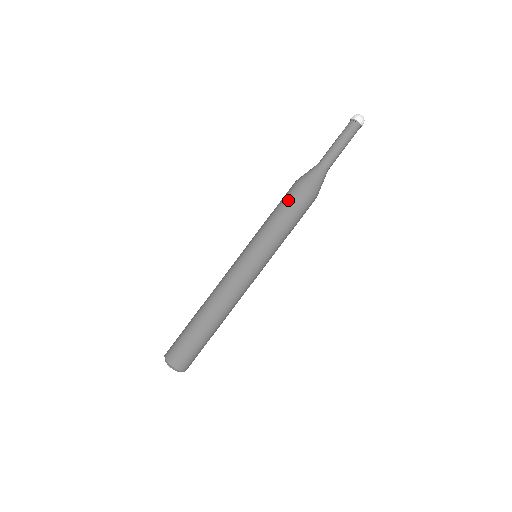
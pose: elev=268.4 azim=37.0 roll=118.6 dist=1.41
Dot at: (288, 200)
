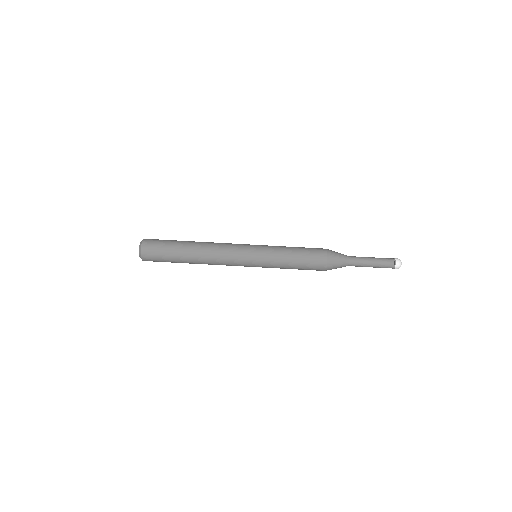
Dot at: (309, 251)
